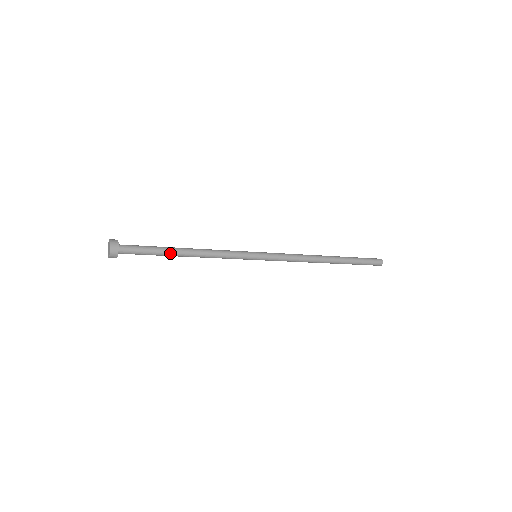
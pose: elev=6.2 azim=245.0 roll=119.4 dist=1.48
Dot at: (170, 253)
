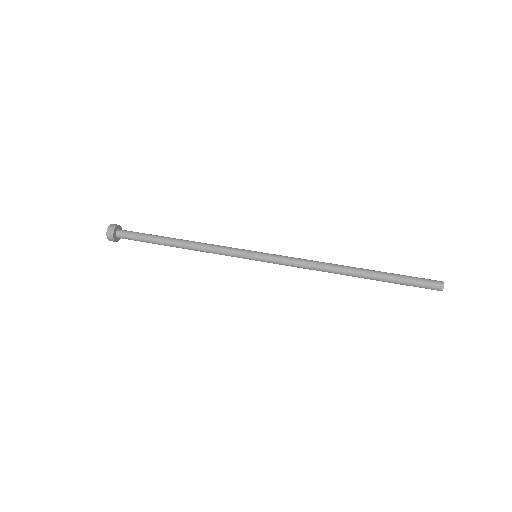
Dot at: (162, 244)
